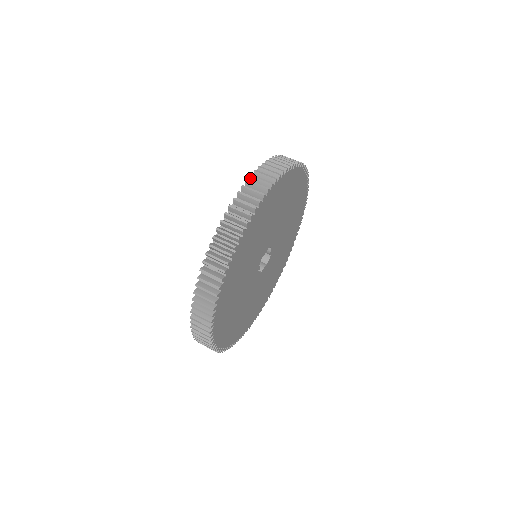
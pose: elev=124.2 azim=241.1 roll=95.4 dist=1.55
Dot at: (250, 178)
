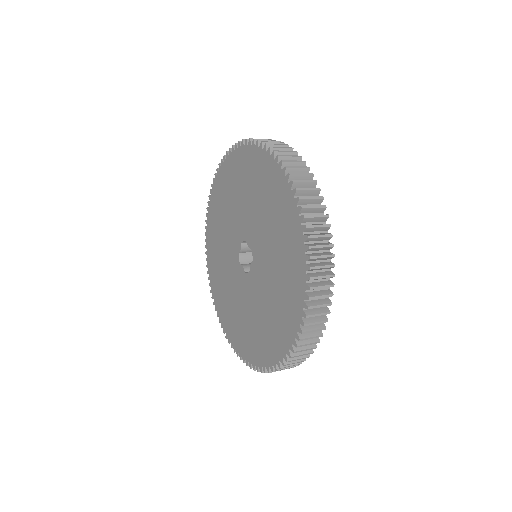
Dot at: (275, 154)
